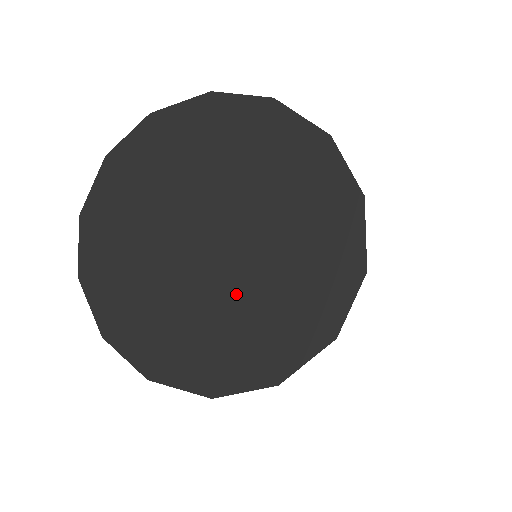
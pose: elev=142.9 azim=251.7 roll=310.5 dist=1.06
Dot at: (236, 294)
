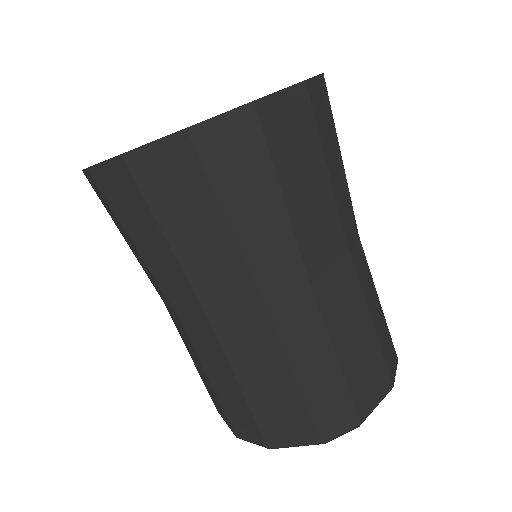
Dot at: occluded
